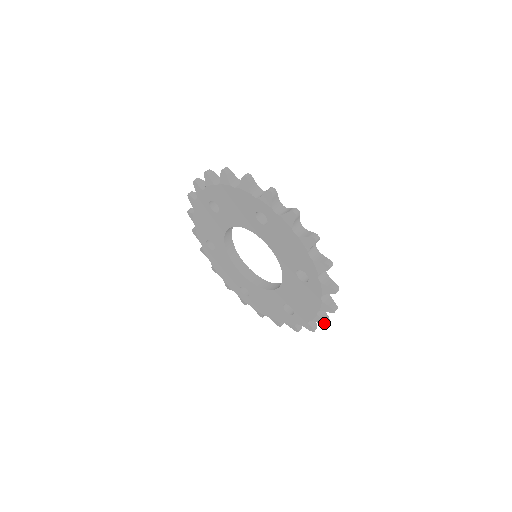
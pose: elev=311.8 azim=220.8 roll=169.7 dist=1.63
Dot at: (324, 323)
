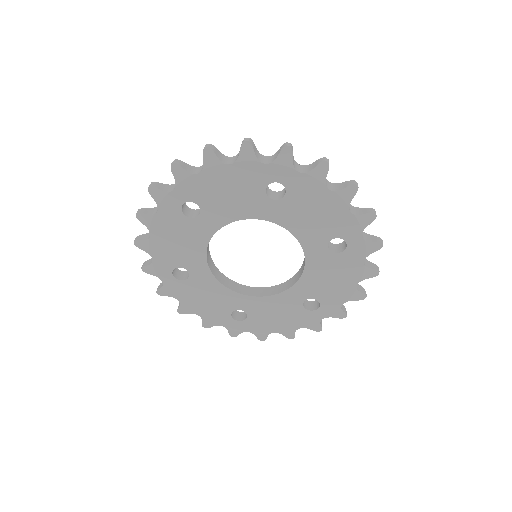
Dot at: (363, 296)
